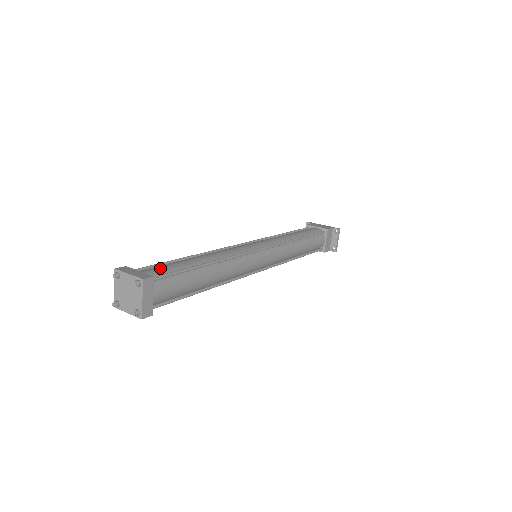
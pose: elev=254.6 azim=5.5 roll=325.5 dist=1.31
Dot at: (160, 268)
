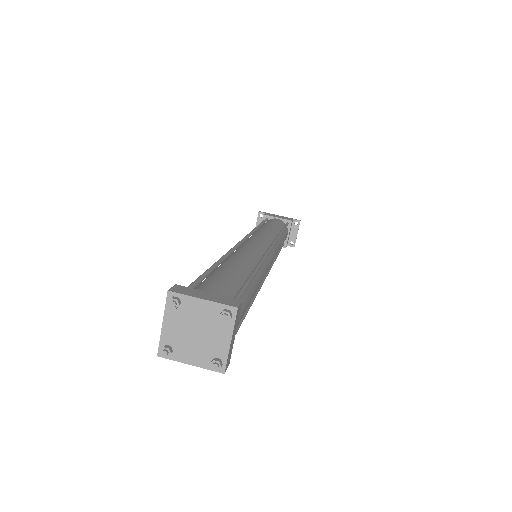
Dot at: (222, 284)
